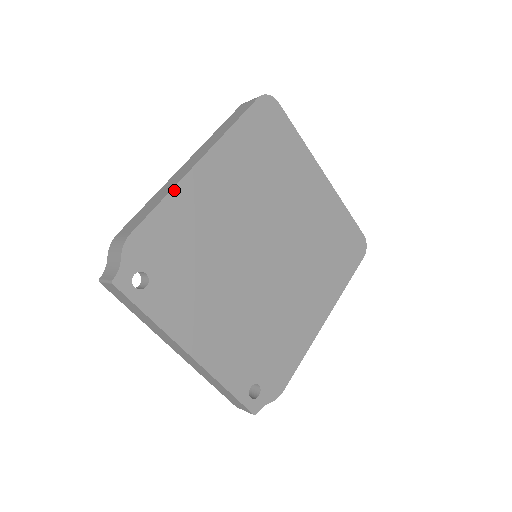
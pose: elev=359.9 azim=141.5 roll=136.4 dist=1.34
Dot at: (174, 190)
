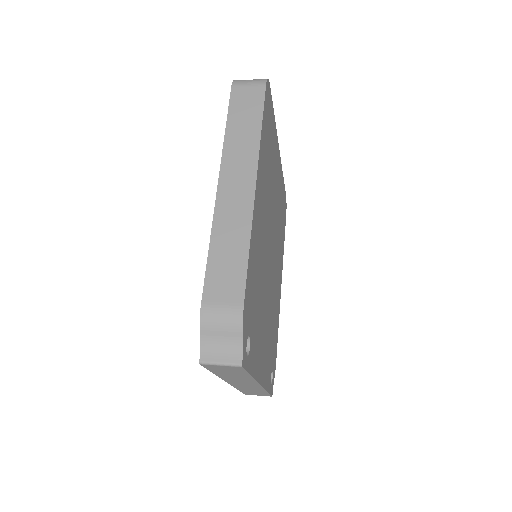
Dot at: (251, 233)
